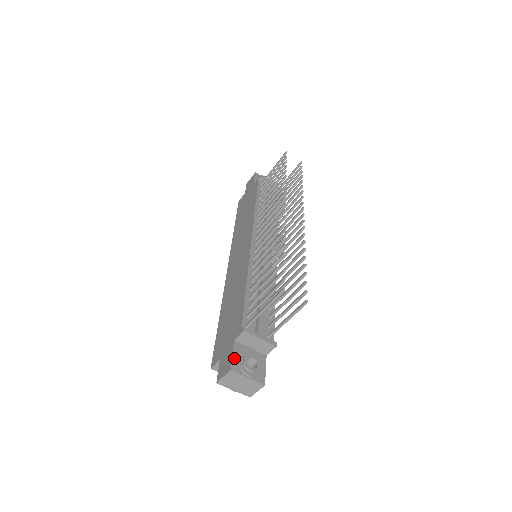
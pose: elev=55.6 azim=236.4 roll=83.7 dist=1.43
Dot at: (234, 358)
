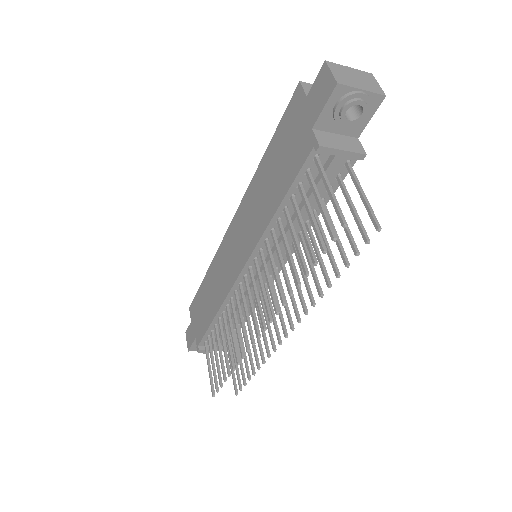
Dot at: (193, 346)
